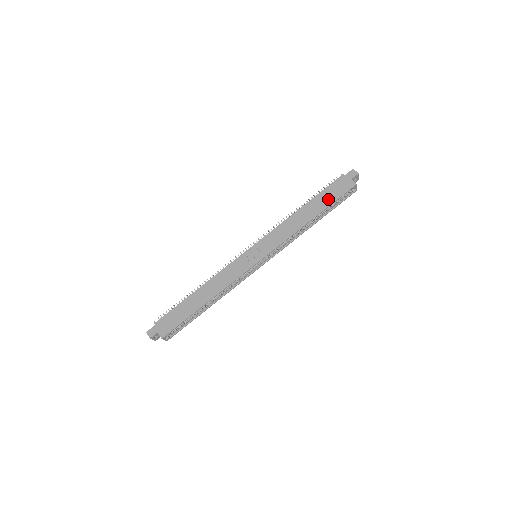
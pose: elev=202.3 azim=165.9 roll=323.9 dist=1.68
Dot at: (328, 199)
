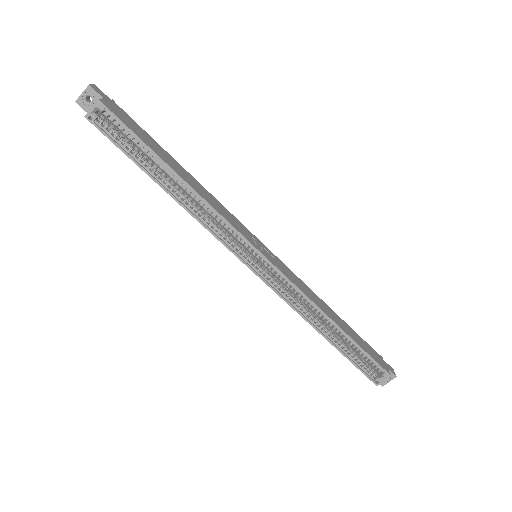
Dot at: (360, 342)
